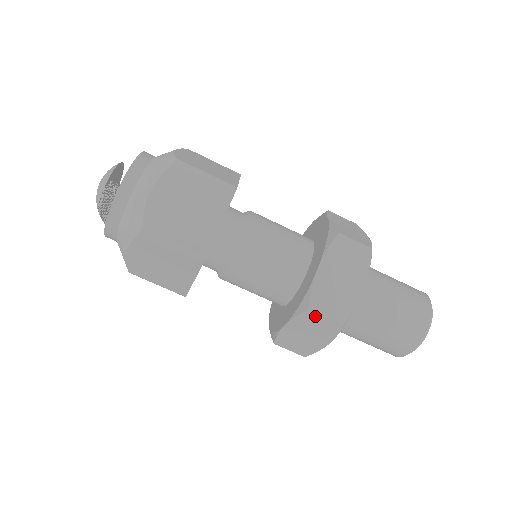
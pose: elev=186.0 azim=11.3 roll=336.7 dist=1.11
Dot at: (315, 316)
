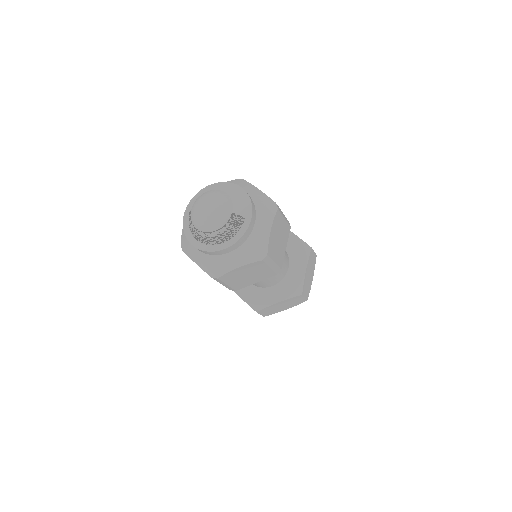
Dot at: (301, 297)
